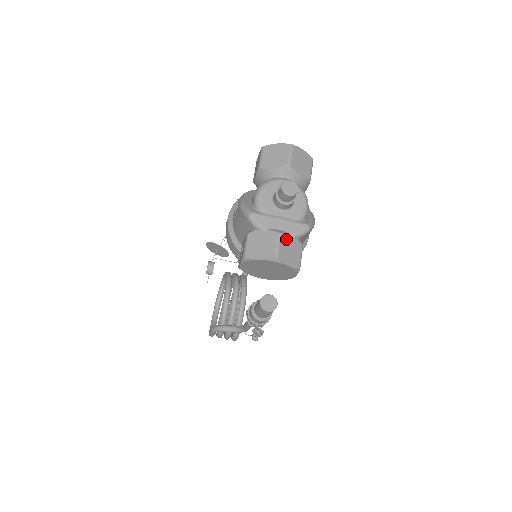
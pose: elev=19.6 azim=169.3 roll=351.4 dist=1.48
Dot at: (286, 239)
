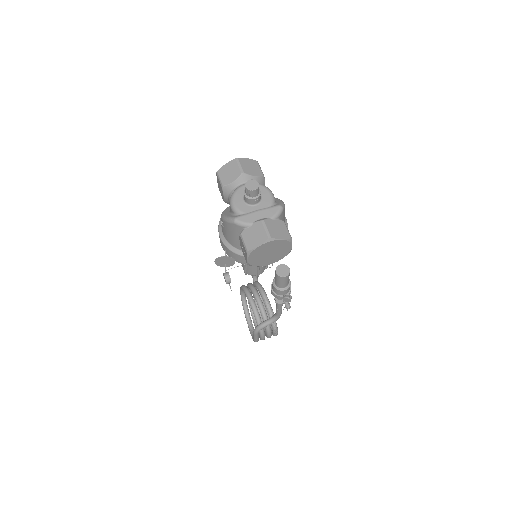
Dot at: (270, 222)
